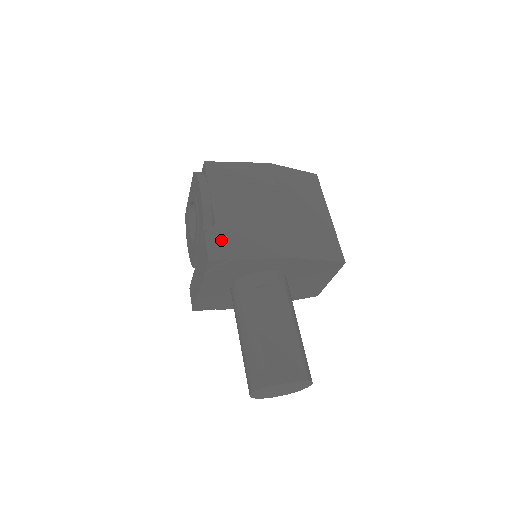
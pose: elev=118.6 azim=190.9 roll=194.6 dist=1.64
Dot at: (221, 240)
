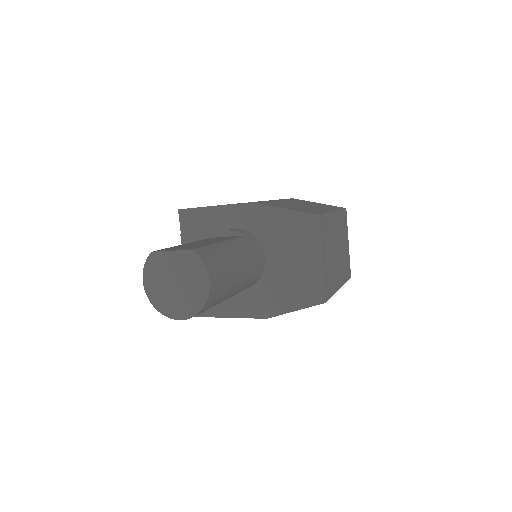
Dot at: occluded
